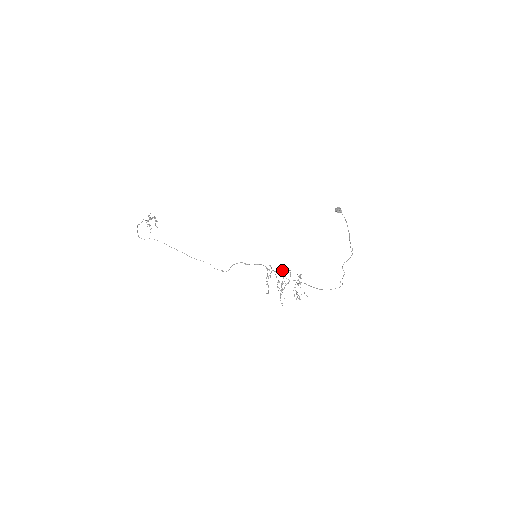
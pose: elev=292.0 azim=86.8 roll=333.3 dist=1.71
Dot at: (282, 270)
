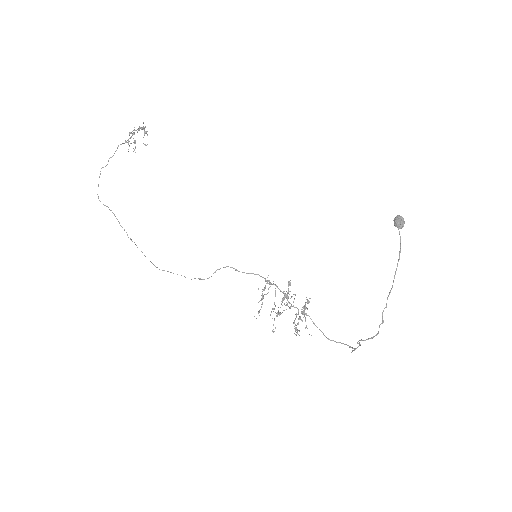
Dot at: occluded
